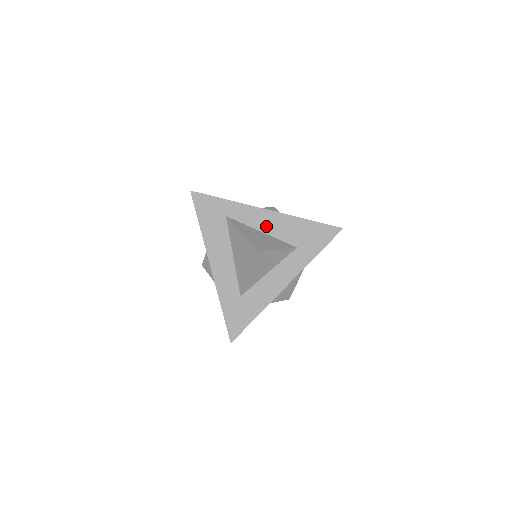
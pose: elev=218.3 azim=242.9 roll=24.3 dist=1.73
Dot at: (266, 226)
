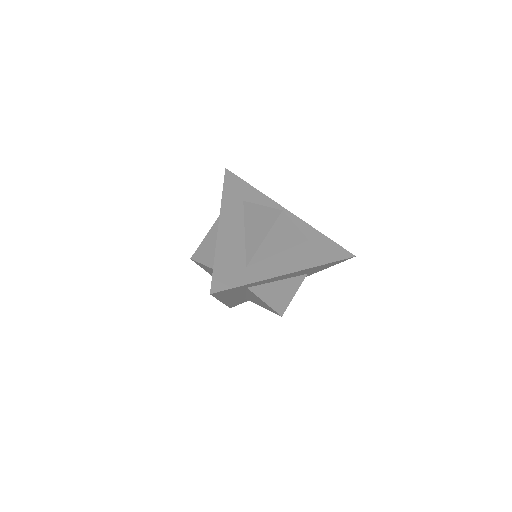
Dot at: occluded
